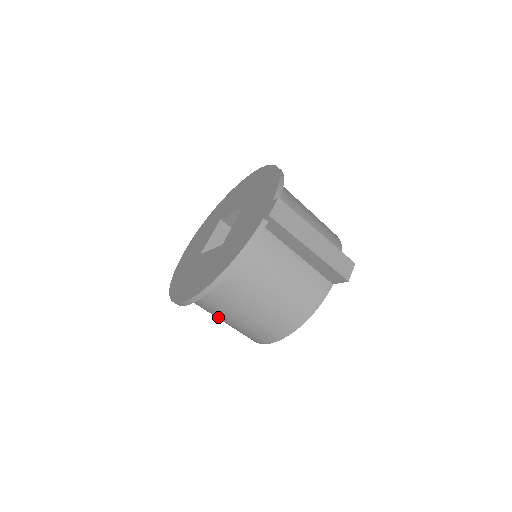
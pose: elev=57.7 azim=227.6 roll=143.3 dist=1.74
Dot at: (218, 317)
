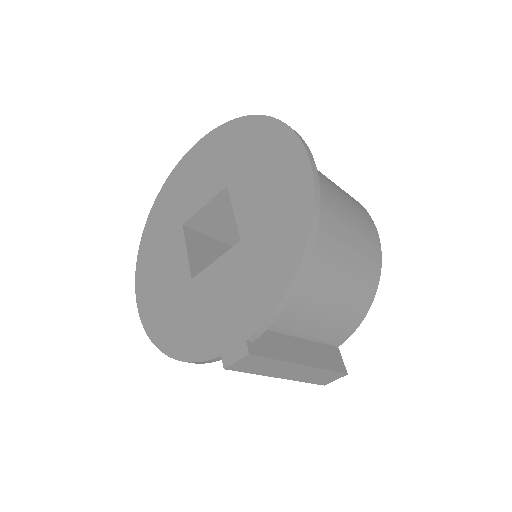
Dot at: occluded
